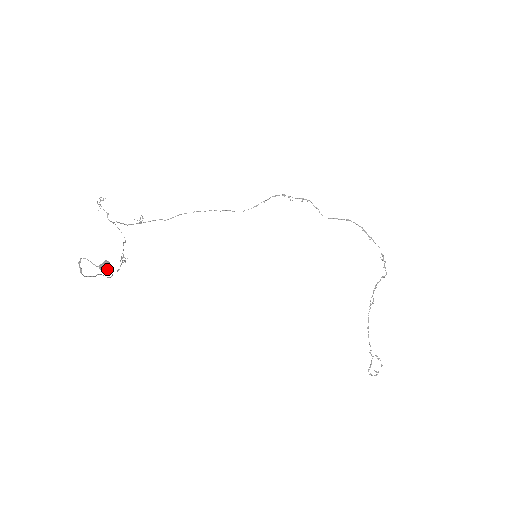
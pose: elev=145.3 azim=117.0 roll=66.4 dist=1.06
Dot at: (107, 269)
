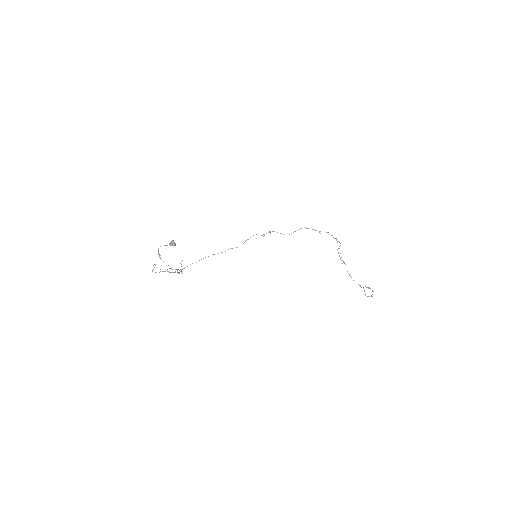
Dot at: (174, 243)
